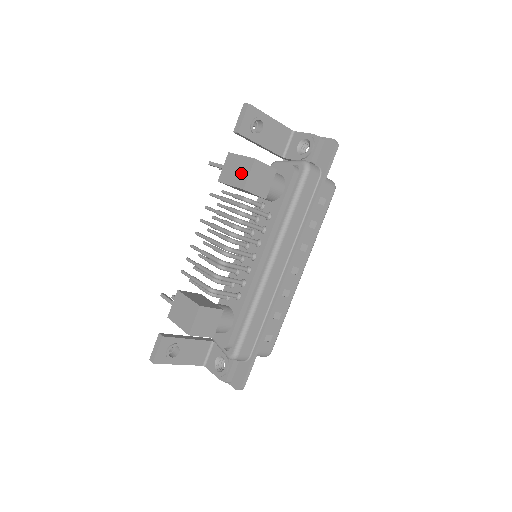
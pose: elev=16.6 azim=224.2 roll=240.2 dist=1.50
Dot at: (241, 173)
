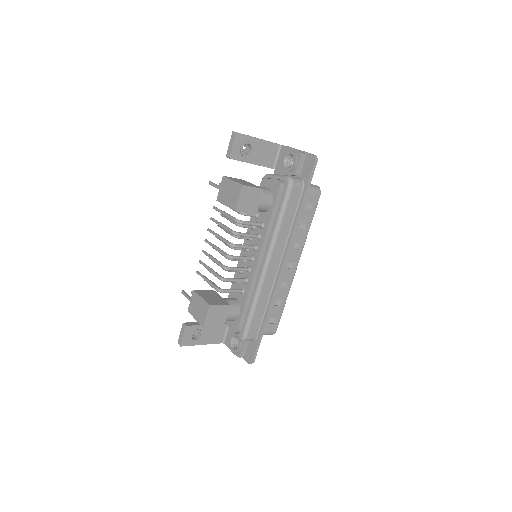
Dot at: (233, 196)
